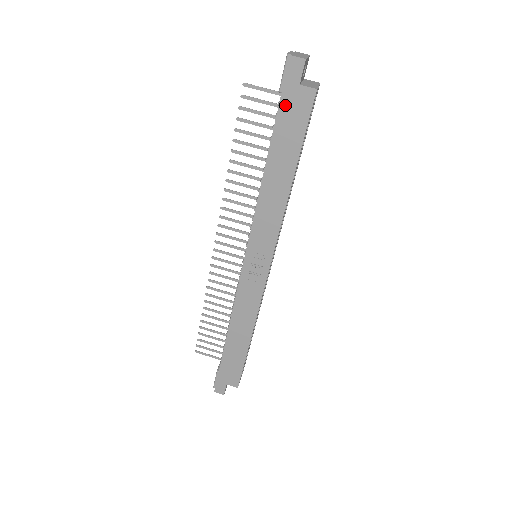
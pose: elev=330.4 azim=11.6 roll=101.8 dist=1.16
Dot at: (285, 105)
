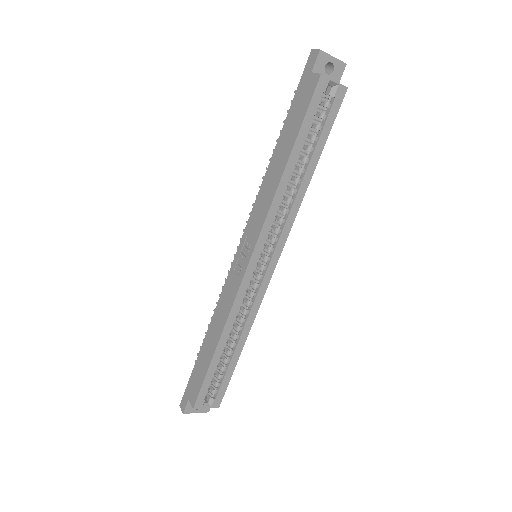
Dot at: (299, 92)
